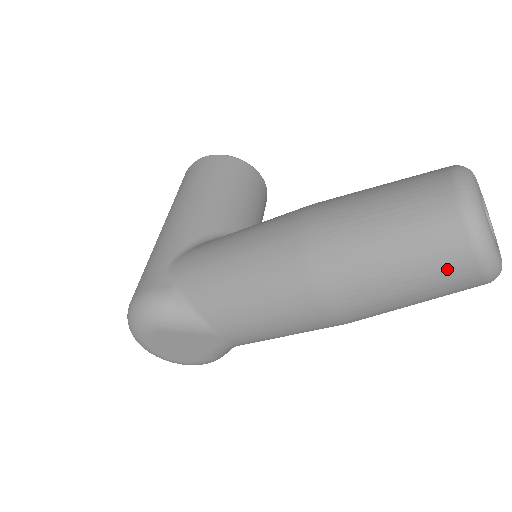
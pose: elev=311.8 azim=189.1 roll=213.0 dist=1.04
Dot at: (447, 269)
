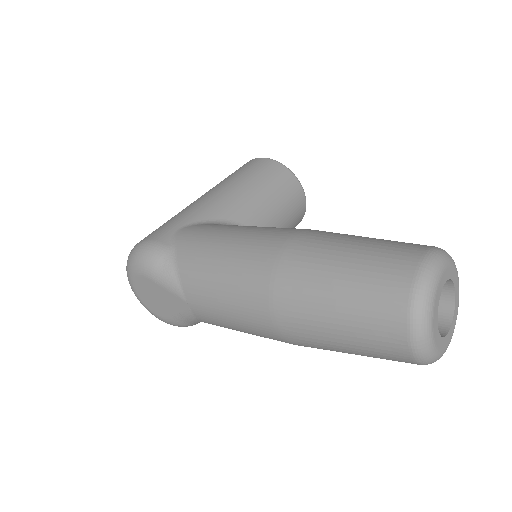
Dot at: (381, 331)
